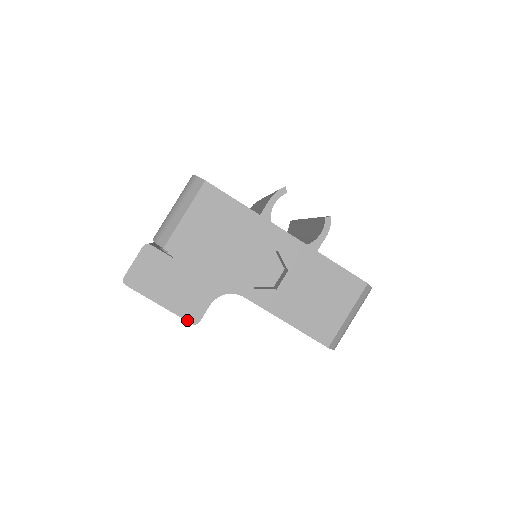
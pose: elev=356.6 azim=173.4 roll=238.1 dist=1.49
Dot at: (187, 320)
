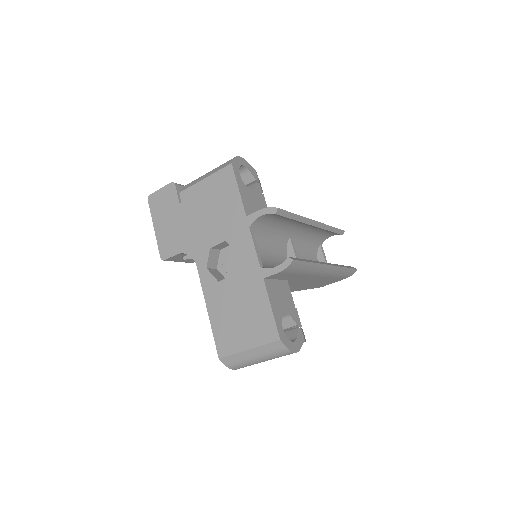
Dot at: (160, 252)
